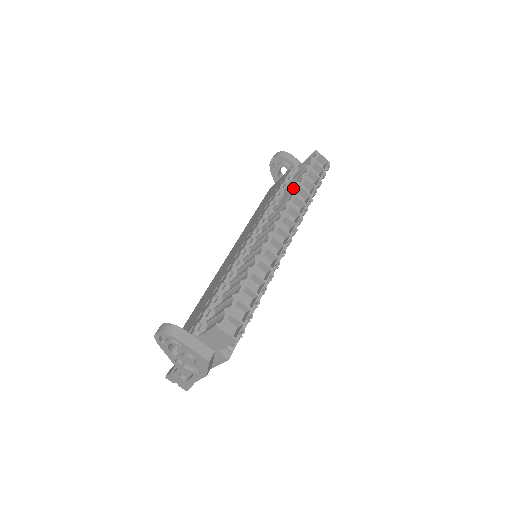
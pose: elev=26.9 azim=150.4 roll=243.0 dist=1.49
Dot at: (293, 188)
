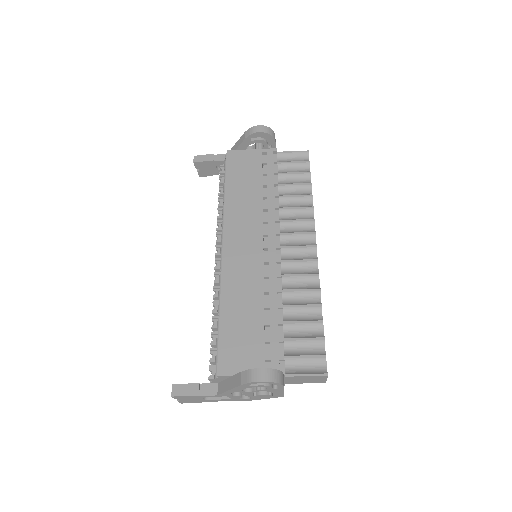
Dot at: (307, 198)
